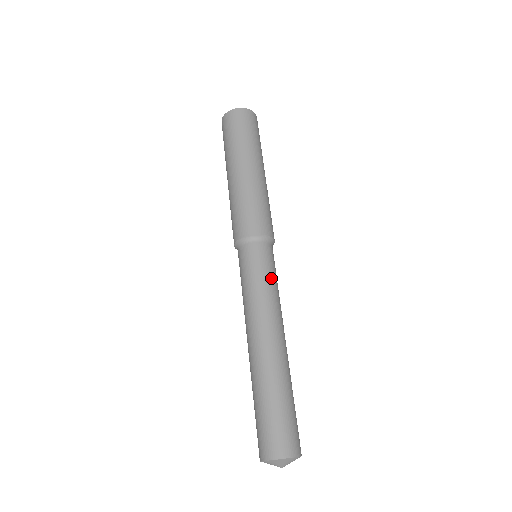
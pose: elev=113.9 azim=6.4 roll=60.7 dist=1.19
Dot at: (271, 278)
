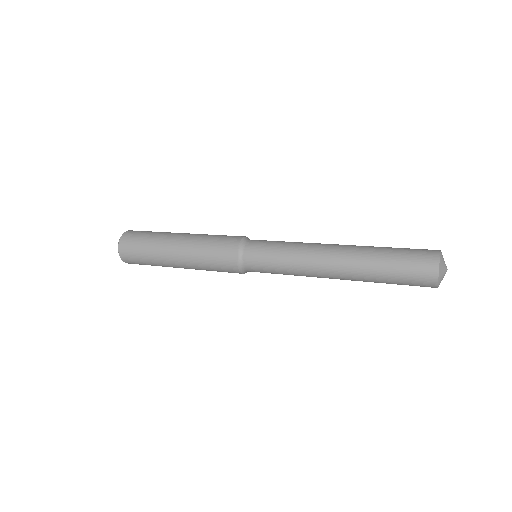
Dot at: (280, 243)
